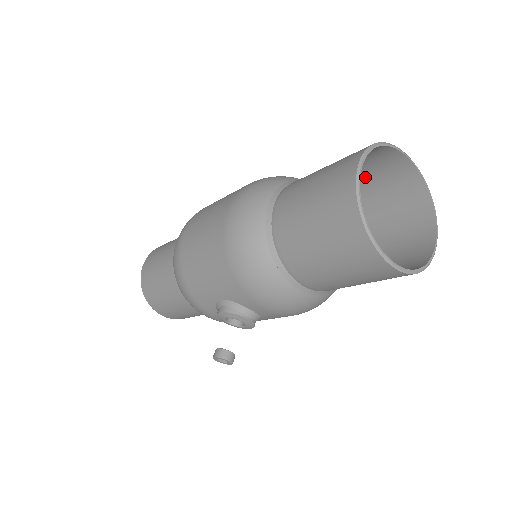
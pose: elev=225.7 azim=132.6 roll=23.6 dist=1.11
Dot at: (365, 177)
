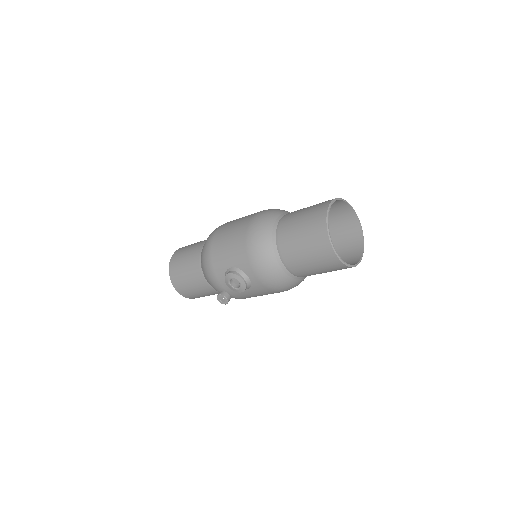
Dot at: (332, 222)
